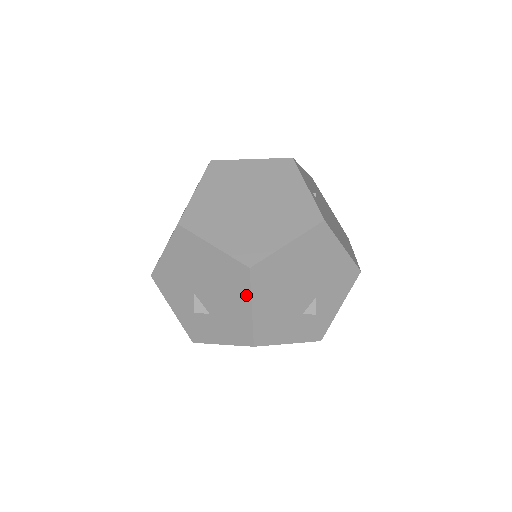
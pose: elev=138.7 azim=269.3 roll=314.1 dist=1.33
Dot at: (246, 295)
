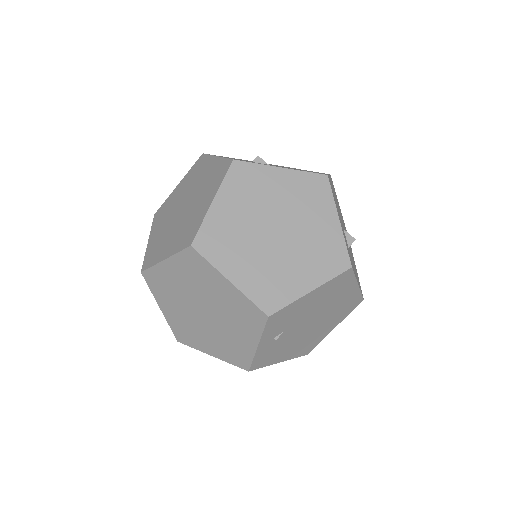
Dot at: occluded
